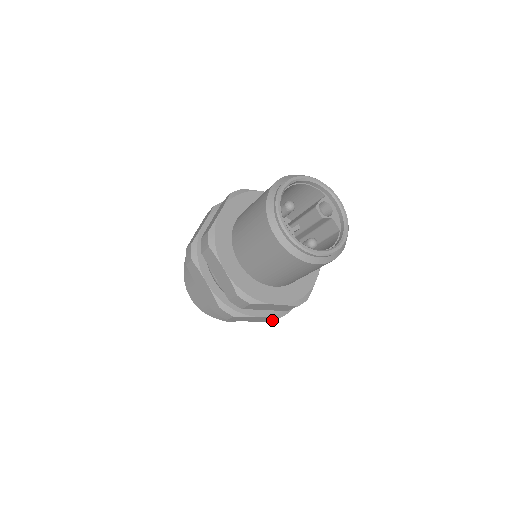
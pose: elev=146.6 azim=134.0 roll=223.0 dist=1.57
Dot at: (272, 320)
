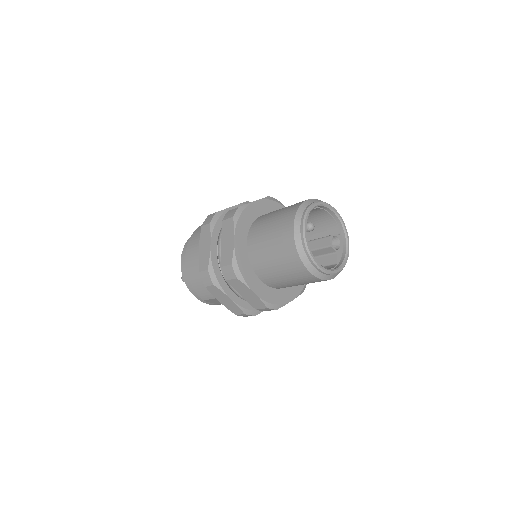
Dot at: (237, 313)
